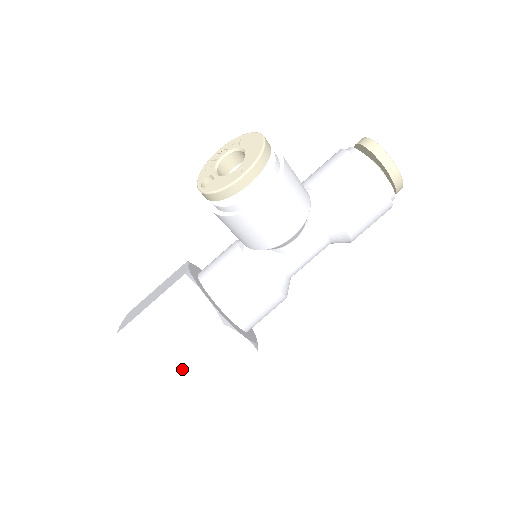
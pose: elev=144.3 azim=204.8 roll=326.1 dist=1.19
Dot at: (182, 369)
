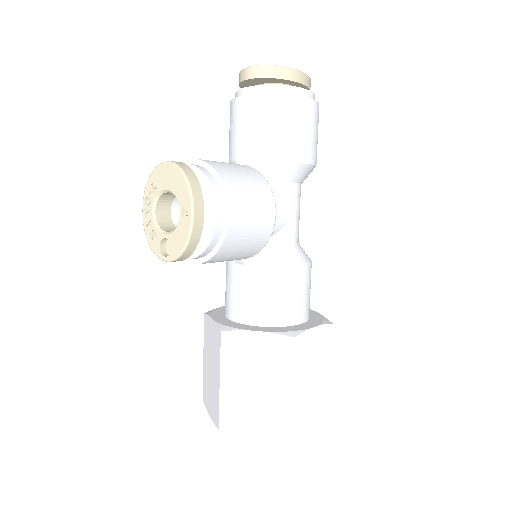
Dot at: (297, 402)
